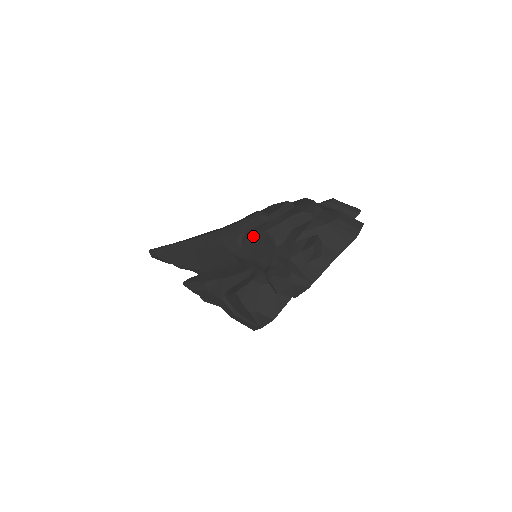
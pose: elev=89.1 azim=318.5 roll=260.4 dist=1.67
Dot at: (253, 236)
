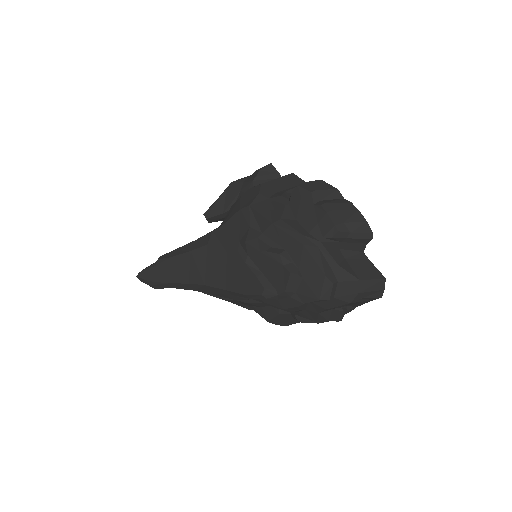
Dot at: (267, 303)
